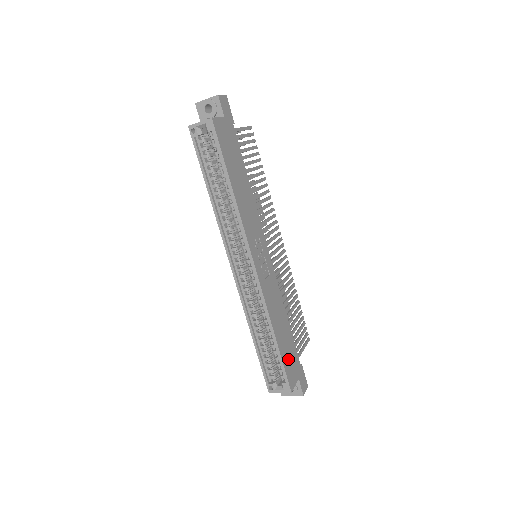
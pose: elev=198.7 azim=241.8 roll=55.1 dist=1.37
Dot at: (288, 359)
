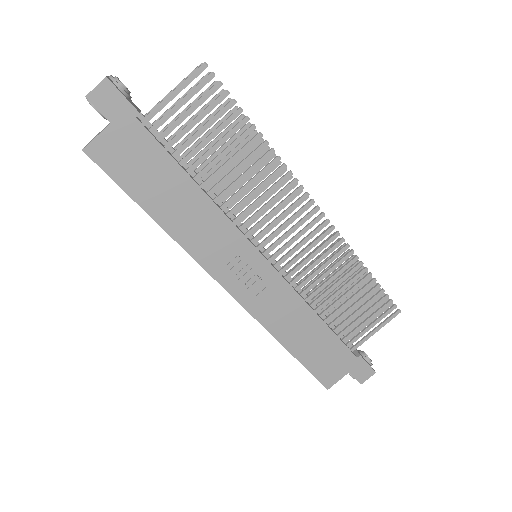
Dot at: (321, 361)
